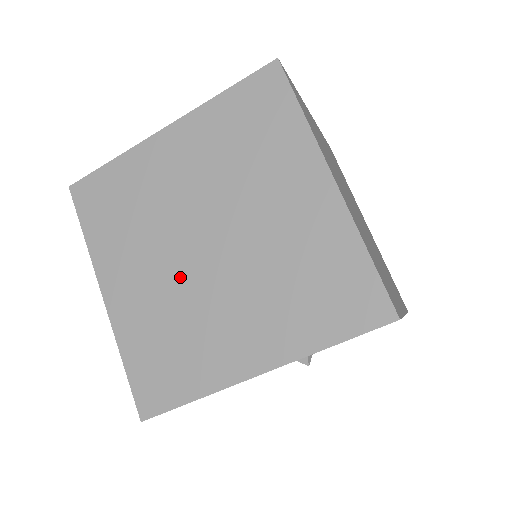
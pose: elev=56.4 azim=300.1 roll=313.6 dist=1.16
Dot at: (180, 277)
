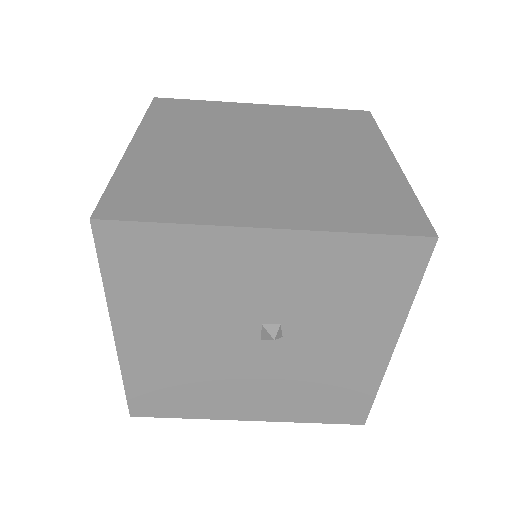
Dot at: (222, 157)
